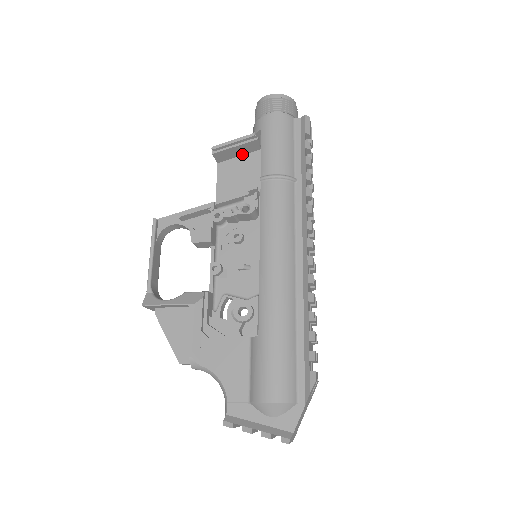
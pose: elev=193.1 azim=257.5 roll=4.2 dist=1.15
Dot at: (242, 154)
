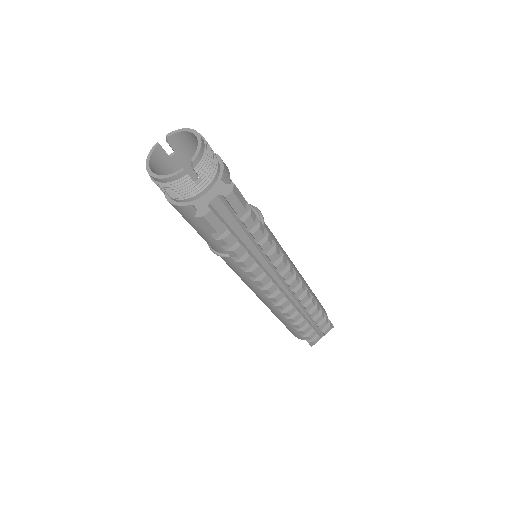
Dot at: occluded
